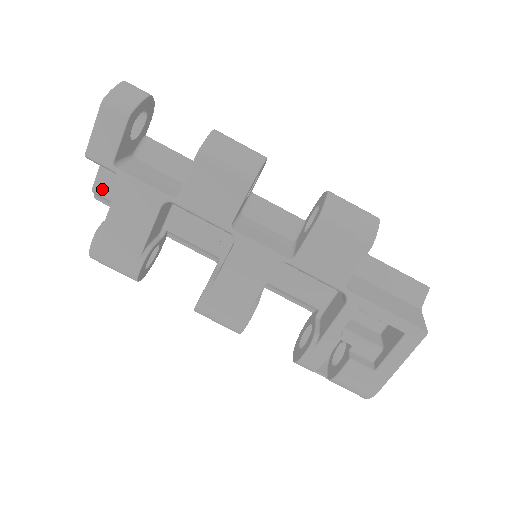
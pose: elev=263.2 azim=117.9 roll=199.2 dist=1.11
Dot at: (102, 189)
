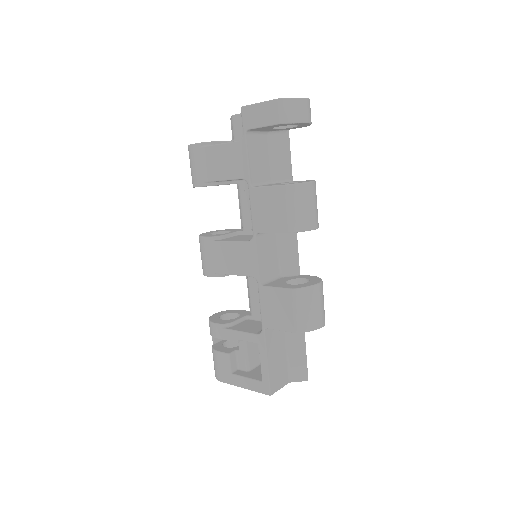
Dot at: (236, 122)
